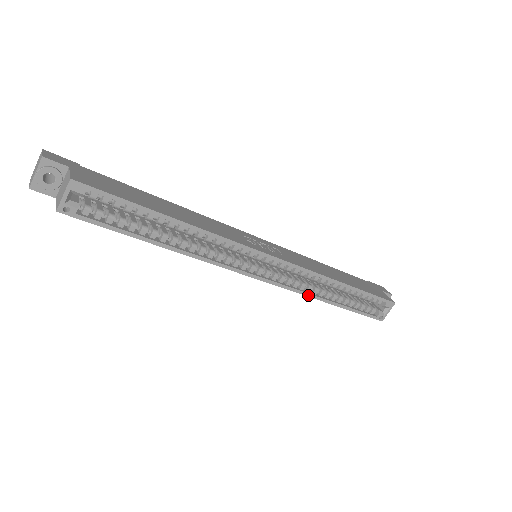
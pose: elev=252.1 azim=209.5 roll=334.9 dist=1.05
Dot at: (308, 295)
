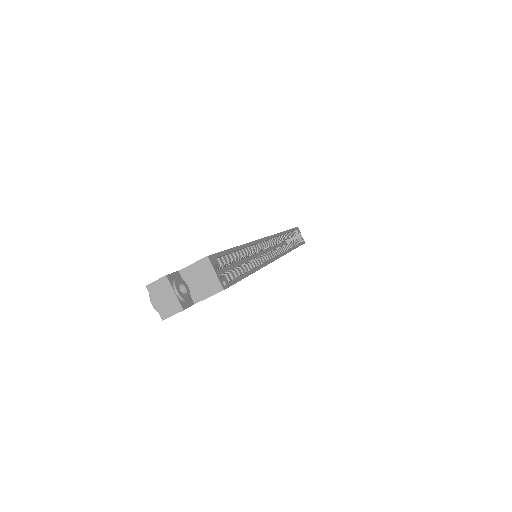
Dot at: (290, 251)
